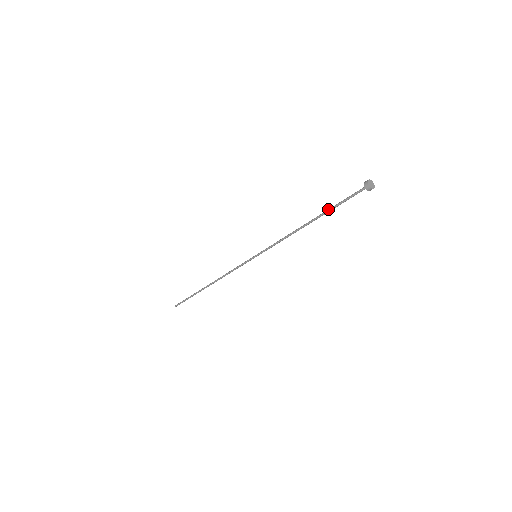
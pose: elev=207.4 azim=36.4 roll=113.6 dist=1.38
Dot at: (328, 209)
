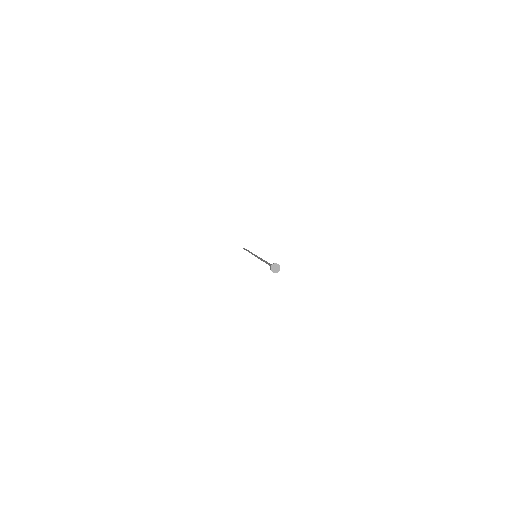
Dot at: (266, 263)
